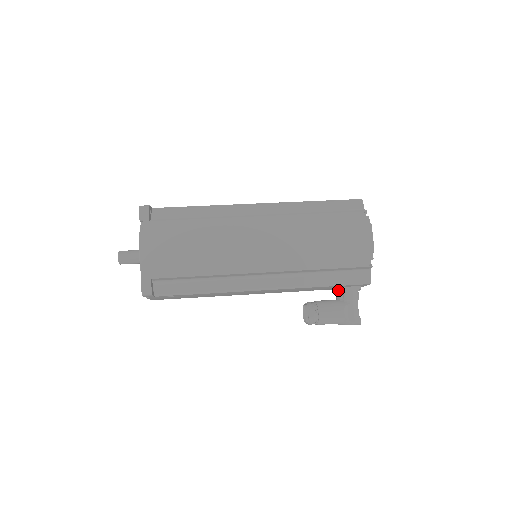
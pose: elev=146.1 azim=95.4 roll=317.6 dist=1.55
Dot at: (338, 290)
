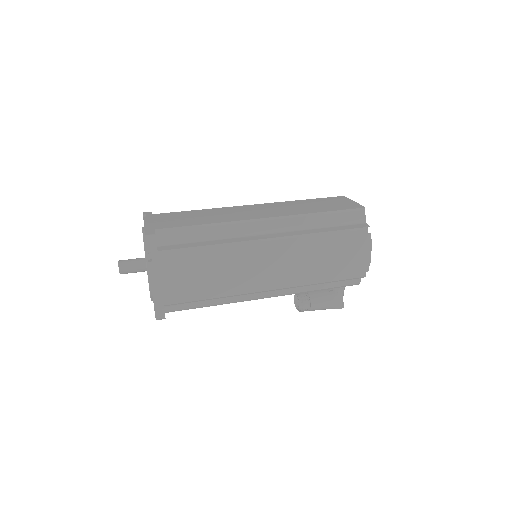
Dot at: occluded
